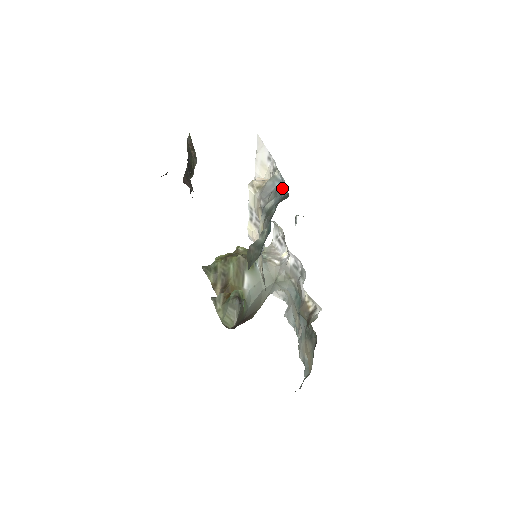
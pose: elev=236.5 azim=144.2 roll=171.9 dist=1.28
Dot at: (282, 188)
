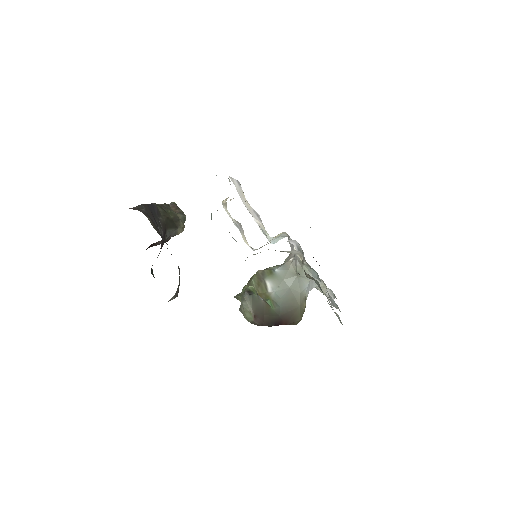
Dot at: occluded
